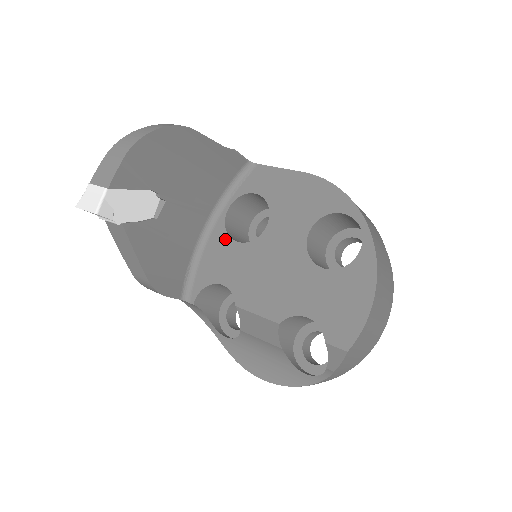
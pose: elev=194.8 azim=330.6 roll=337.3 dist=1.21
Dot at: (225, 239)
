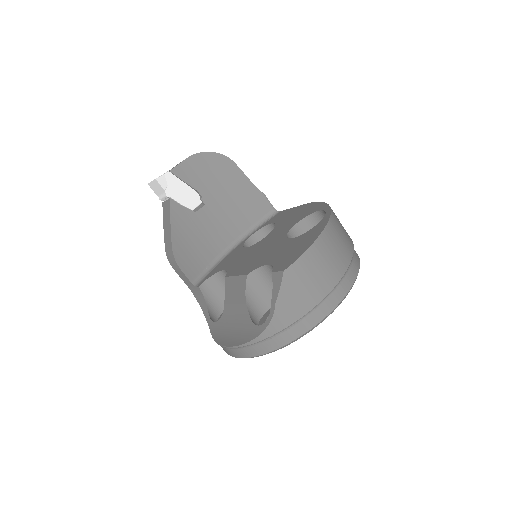
Dot at: (240, 249)
